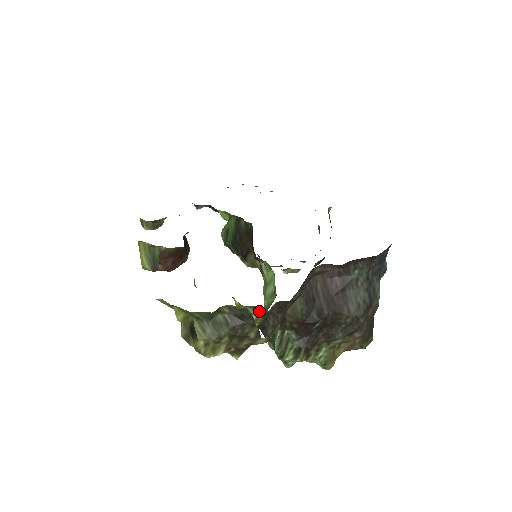
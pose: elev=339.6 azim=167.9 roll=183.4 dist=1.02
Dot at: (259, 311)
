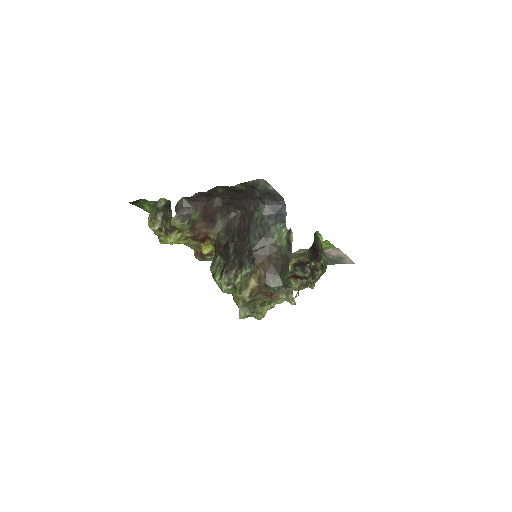
Dot at: occluded
